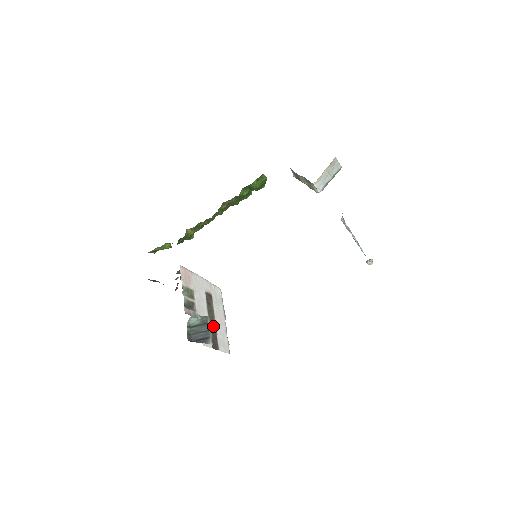
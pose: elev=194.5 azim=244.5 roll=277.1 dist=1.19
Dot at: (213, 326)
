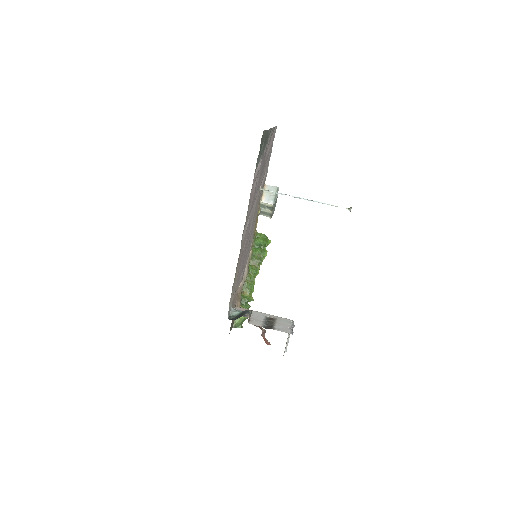
Dot at: occluded
